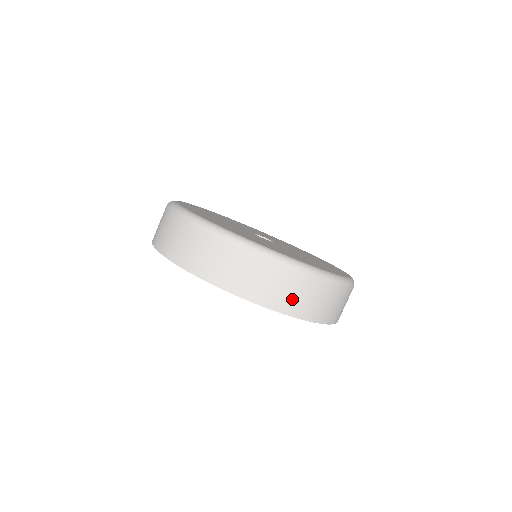
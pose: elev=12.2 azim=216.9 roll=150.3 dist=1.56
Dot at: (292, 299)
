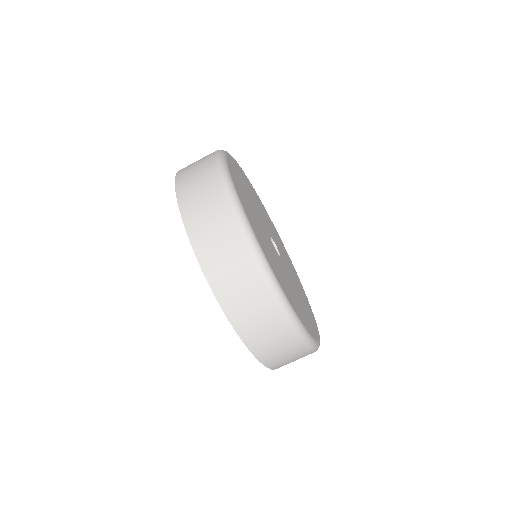
Dot at: occluded
